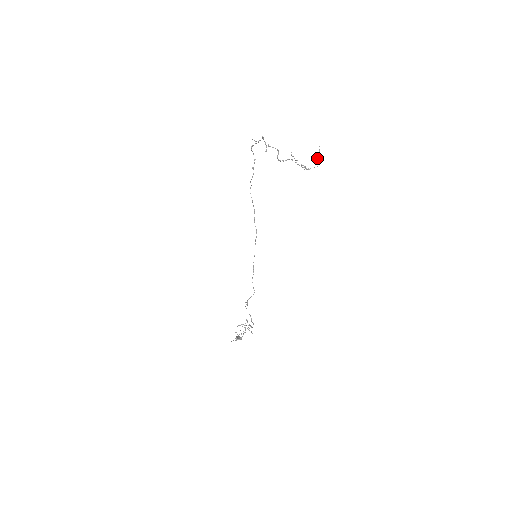
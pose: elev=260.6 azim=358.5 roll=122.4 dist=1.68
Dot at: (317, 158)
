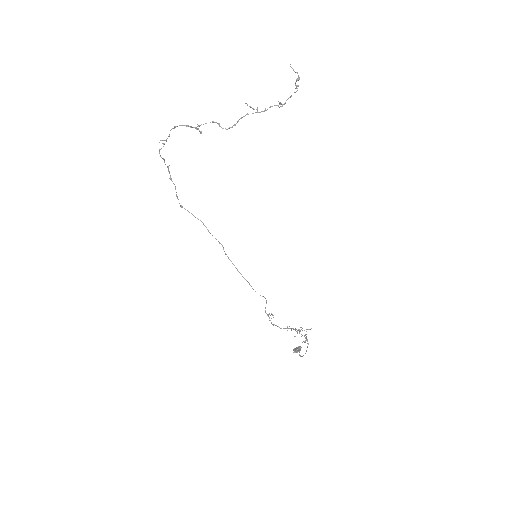
Dot at: (297, 78)
